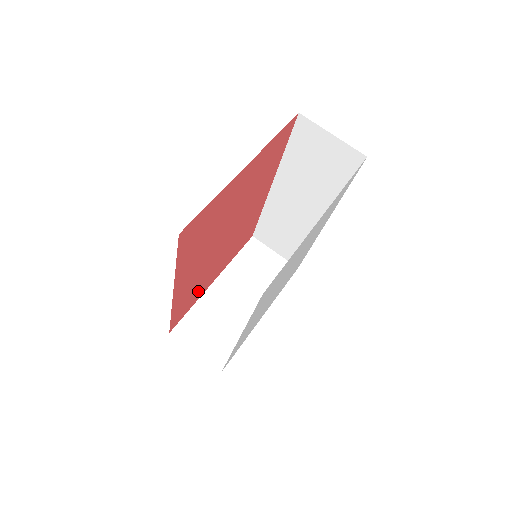
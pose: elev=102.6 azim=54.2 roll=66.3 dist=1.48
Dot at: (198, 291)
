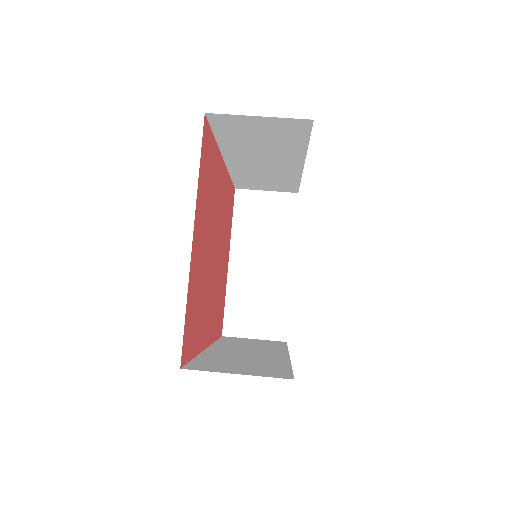
Dot at: (222, 292)
